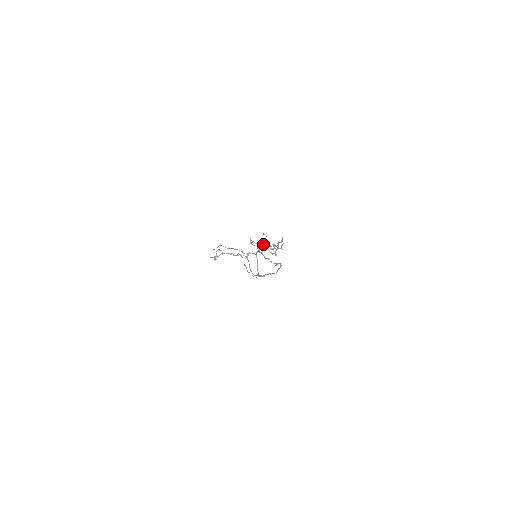
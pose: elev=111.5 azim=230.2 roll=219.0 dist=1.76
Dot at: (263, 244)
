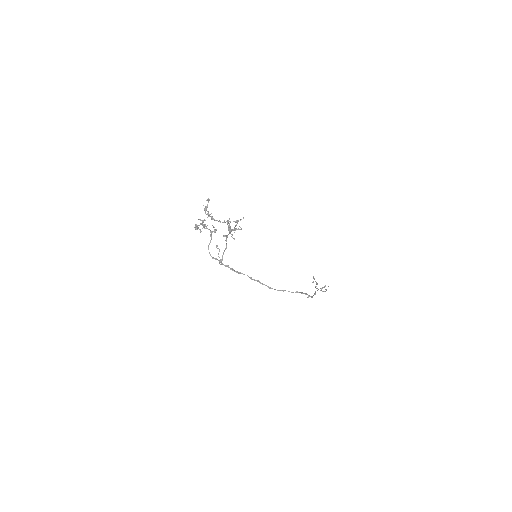
Dot at: (229, 224)
